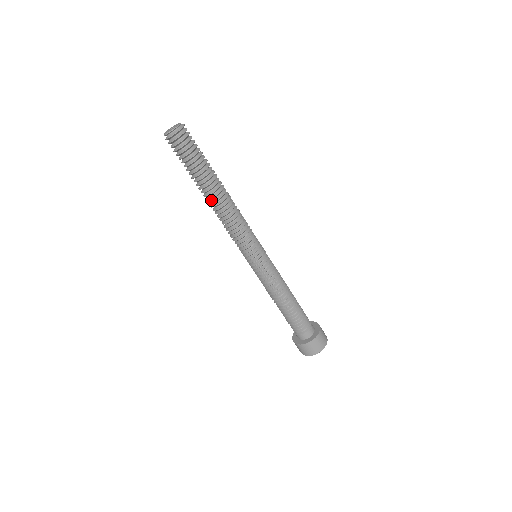
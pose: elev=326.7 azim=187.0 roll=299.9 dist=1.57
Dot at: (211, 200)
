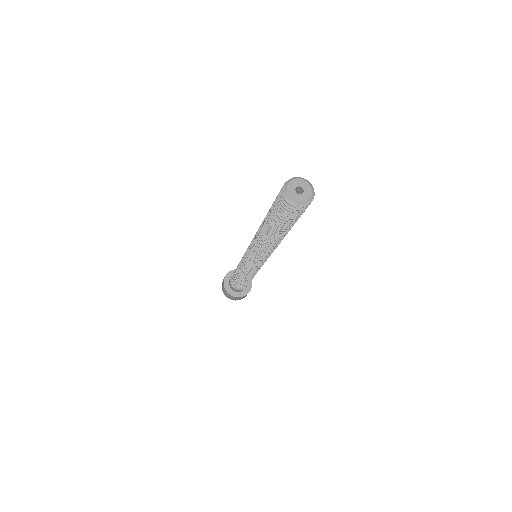
Dot at: occluded
